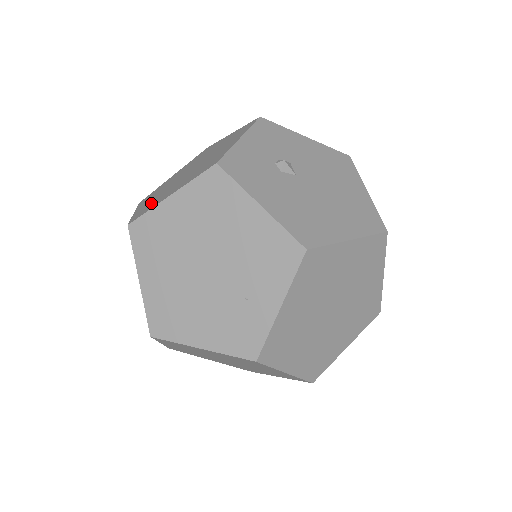
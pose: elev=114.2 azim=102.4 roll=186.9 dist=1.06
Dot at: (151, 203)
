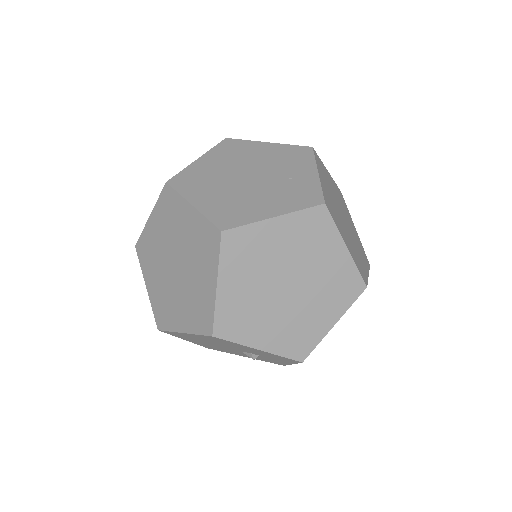
Dot at: occluded
